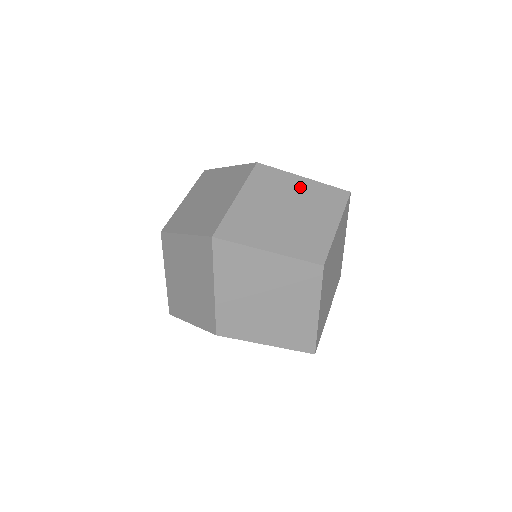
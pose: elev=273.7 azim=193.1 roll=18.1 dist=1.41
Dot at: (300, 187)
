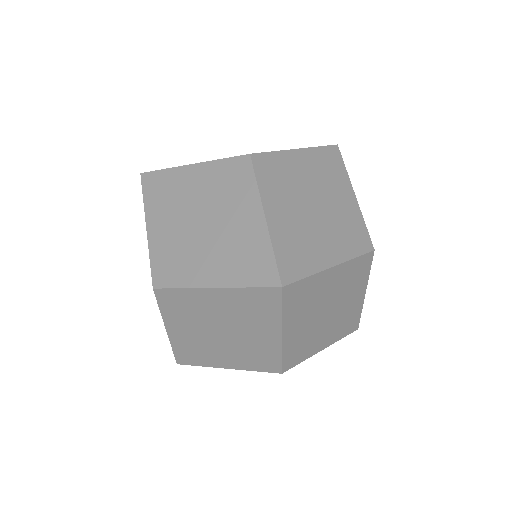
Dot at: (302, 164)
